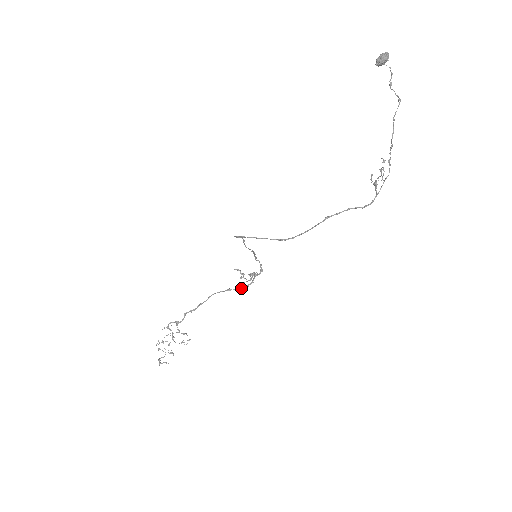
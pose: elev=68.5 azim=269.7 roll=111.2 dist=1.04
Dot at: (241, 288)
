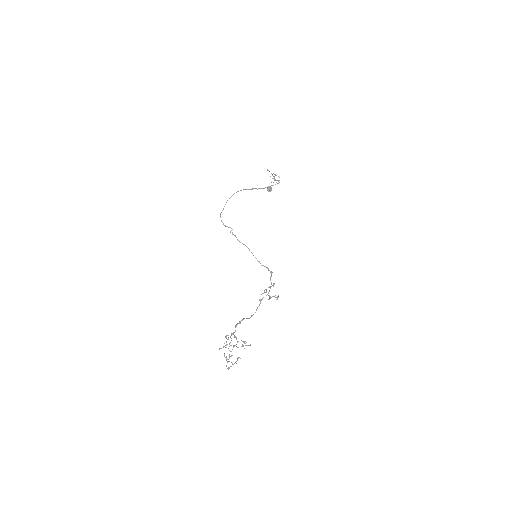
Dot at: (268, 293)
